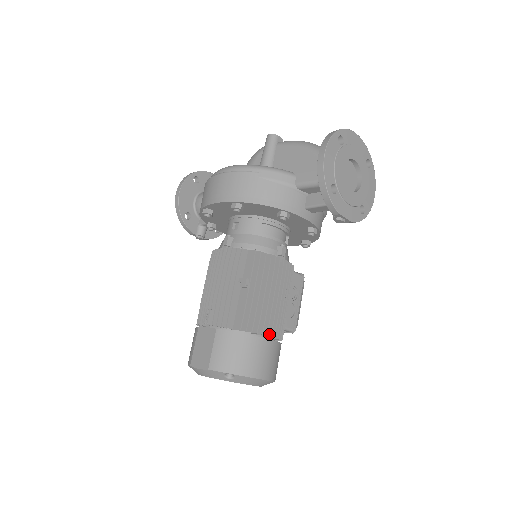
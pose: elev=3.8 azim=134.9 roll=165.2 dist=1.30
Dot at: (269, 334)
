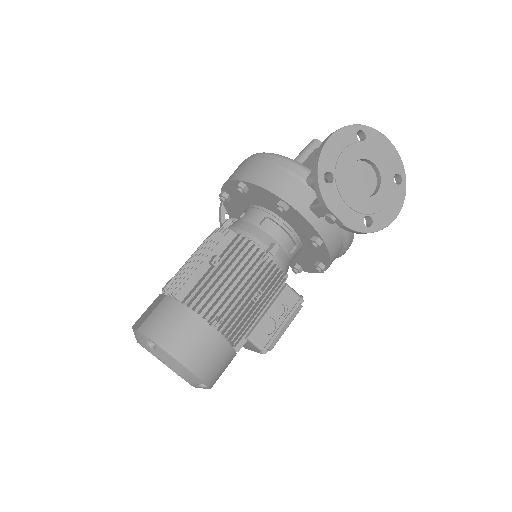
Dot at: (216, 323)
